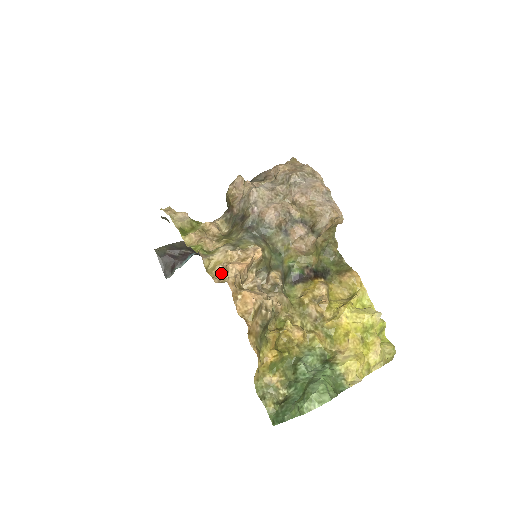
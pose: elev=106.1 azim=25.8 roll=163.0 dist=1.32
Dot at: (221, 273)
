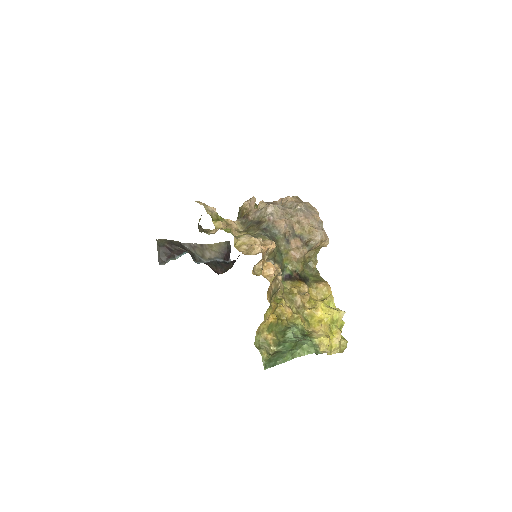
Dot at: (246, 250)
